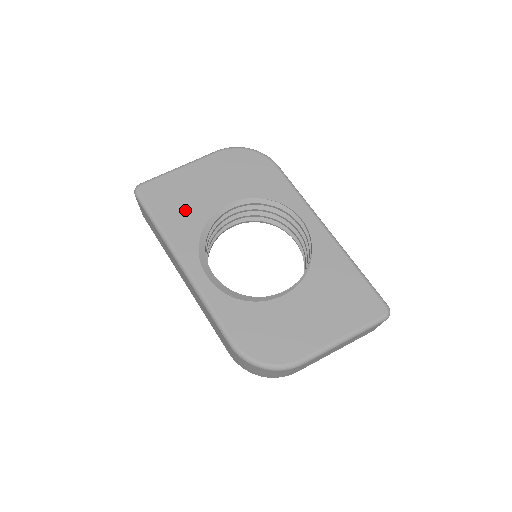
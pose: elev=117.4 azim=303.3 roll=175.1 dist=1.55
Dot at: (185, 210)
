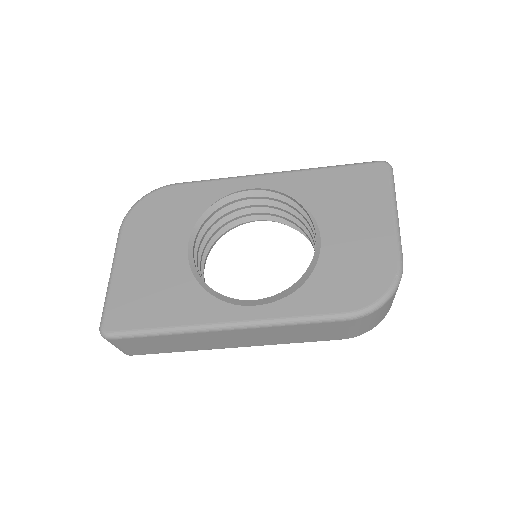
Dot at: (165, 292)
